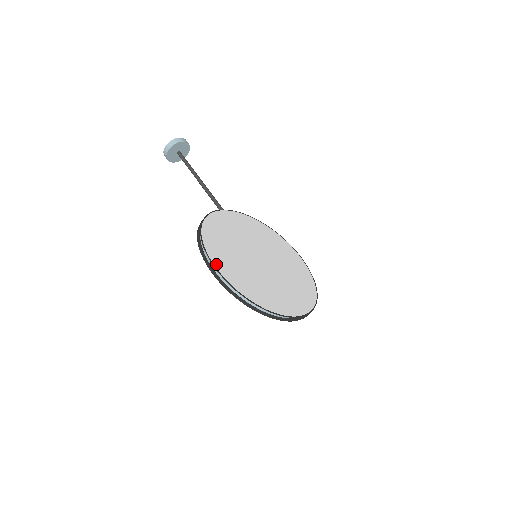
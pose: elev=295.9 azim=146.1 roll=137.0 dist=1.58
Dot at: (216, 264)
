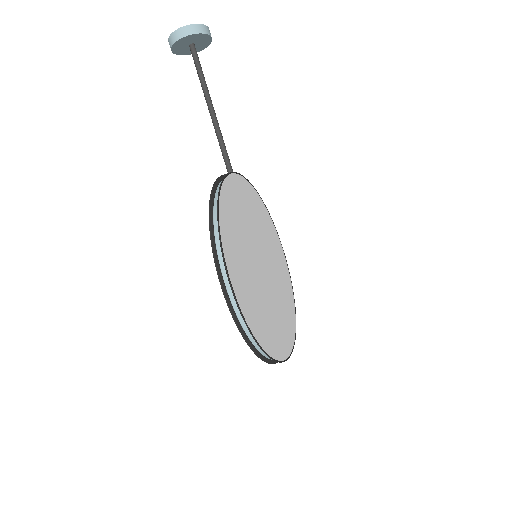
Dot at: (232, 280)
